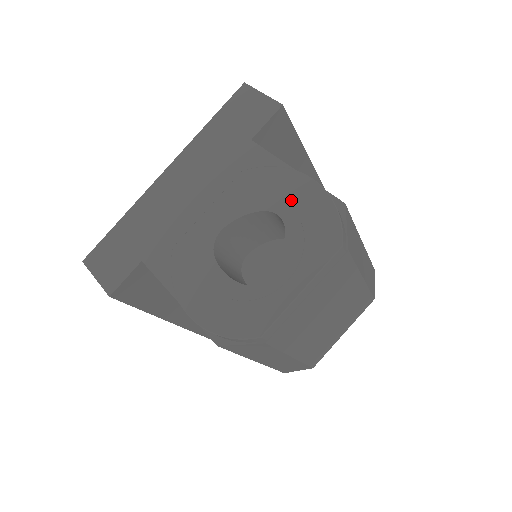
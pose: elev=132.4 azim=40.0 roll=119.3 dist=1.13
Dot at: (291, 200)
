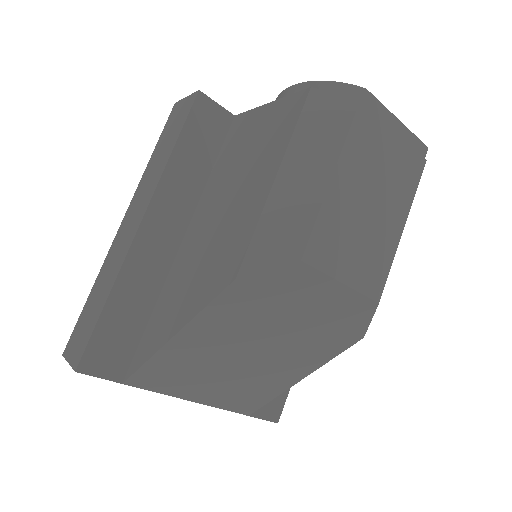
Dot at: occluded
